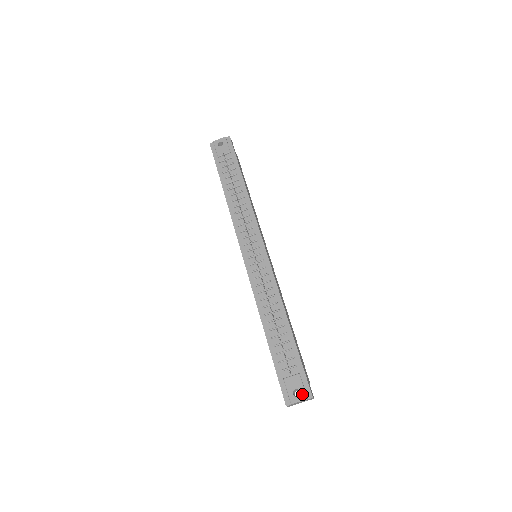
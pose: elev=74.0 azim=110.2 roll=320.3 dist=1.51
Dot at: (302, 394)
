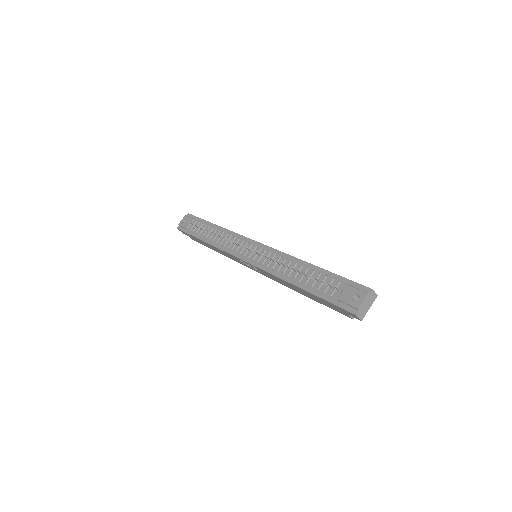
Dot at: (361, 294)
